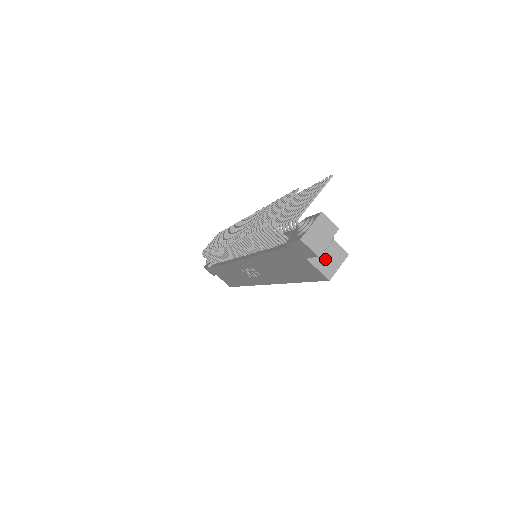
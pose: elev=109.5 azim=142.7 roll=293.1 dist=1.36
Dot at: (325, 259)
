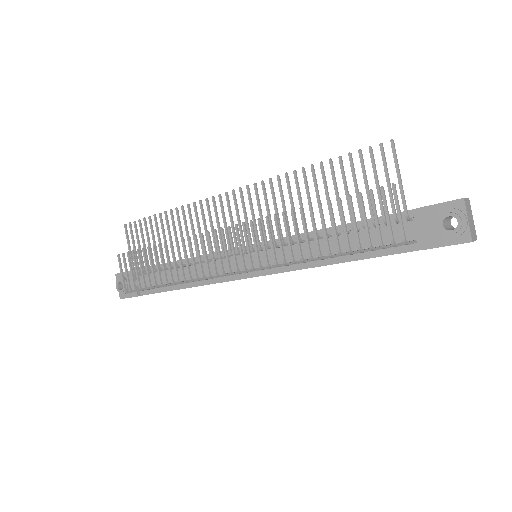
Dot at: occluded
